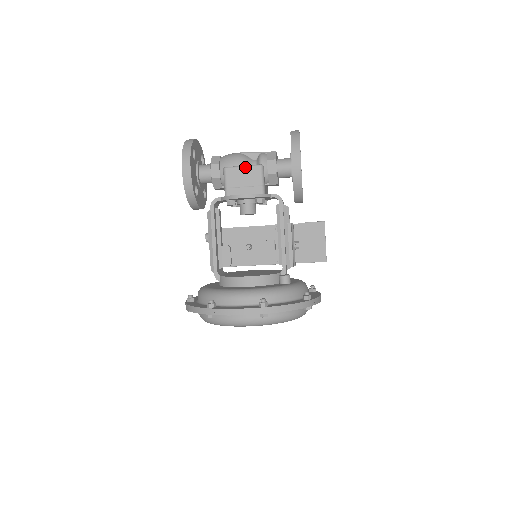
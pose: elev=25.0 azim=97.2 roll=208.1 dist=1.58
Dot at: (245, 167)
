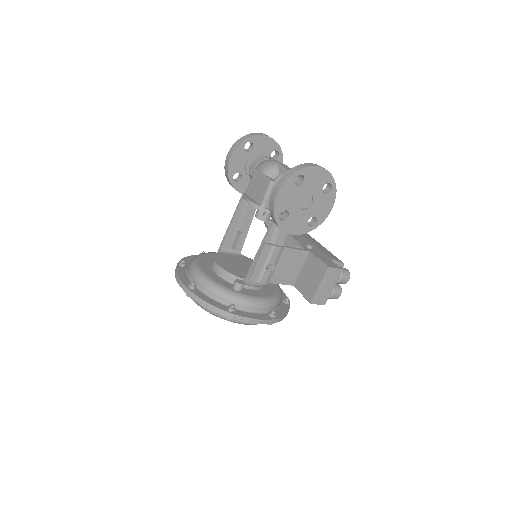
Dot at: (263, 177)
